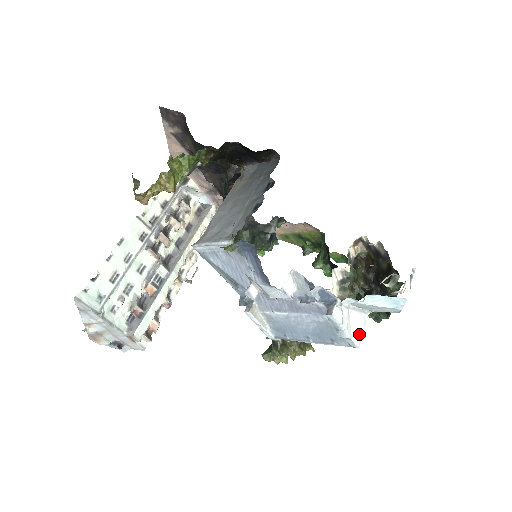
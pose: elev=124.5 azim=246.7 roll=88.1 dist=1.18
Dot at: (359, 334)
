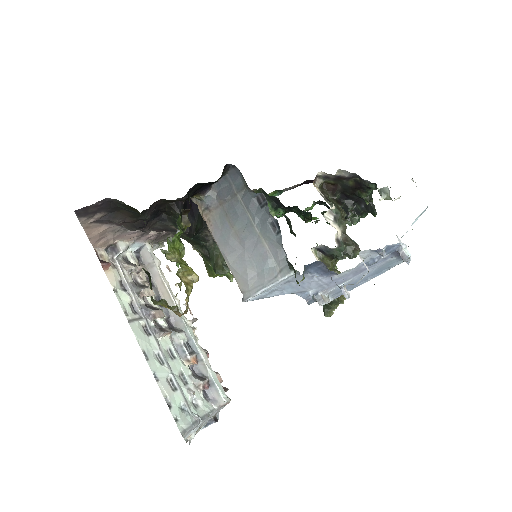
Dot at: occluded
